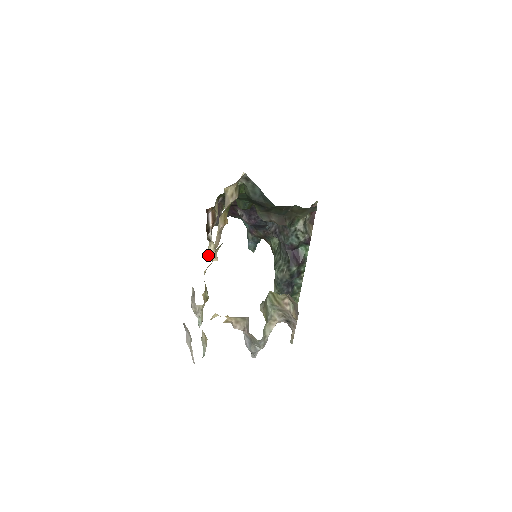
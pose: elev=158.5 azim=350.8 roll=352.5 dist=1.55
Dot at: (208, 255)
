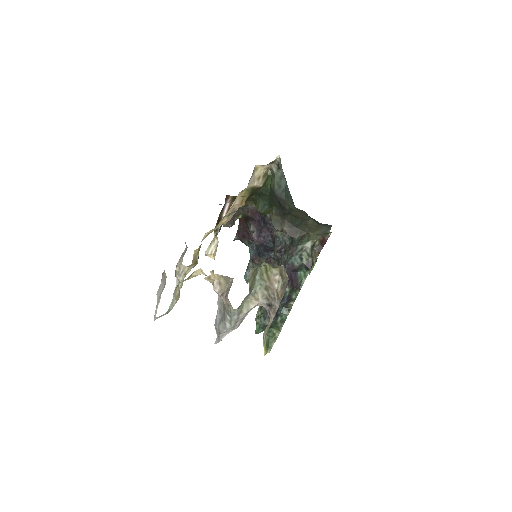
Dot at: (208, 249)
